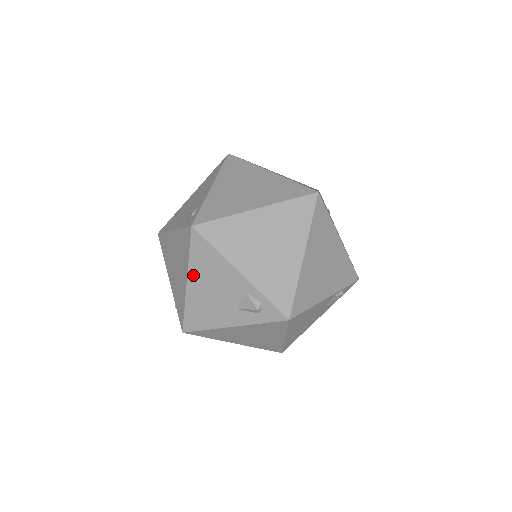
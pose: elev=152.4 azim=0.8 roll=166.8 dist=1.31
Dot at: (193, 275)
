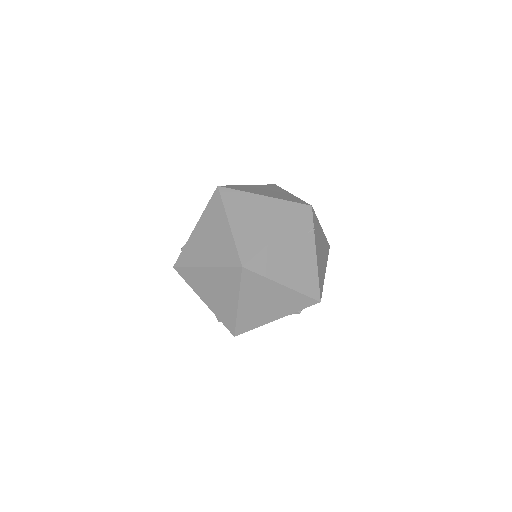
Dot at: occluded
